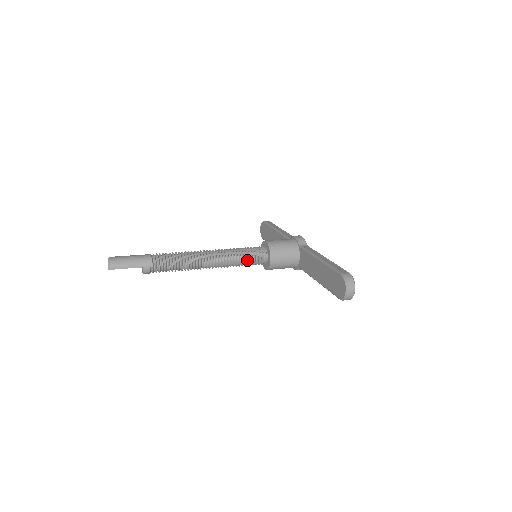
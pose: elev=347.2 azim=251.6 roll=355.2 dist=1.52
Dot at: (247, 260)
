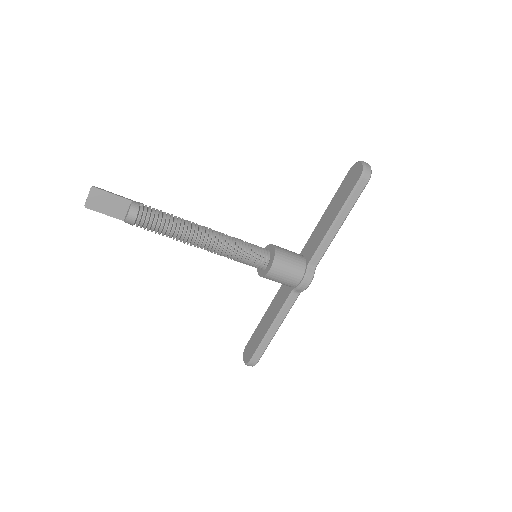
Dot at: (248, 246)
